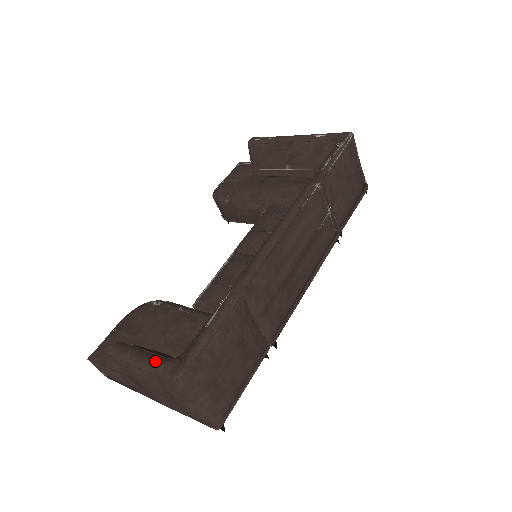
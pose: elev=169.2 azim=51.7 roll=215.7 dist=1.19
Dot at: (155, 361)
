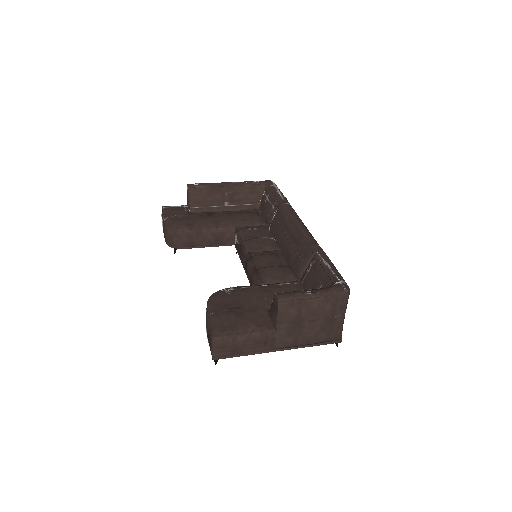
Dot at: (325, 289)
